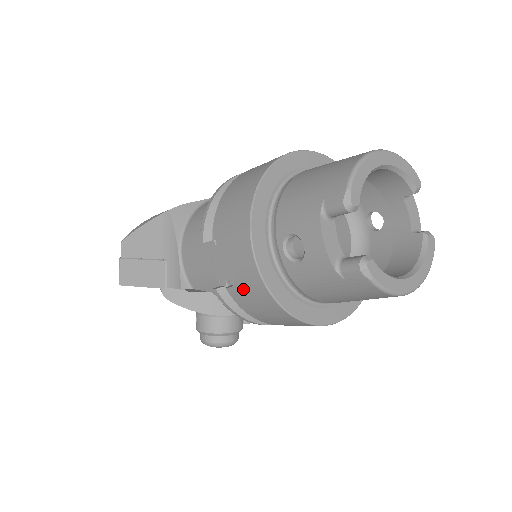
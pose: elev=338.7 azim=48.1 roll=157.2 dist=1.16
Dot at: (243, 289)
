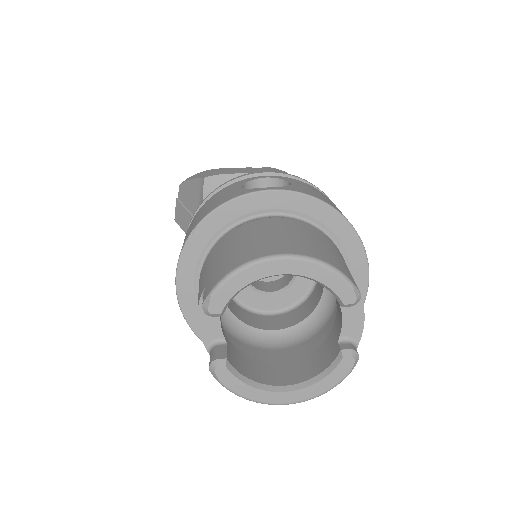
Dot at: occluded
